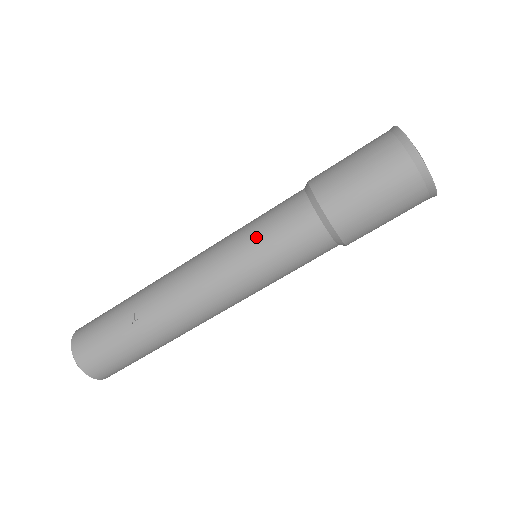
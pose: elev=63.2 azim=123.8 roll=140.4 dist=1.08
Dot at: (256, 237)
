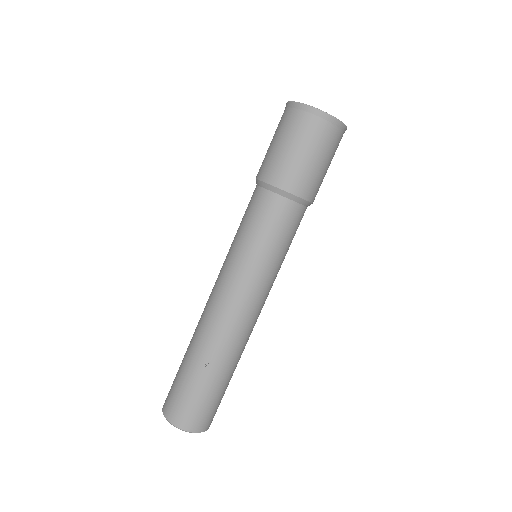
Dot at: (252, 242)
